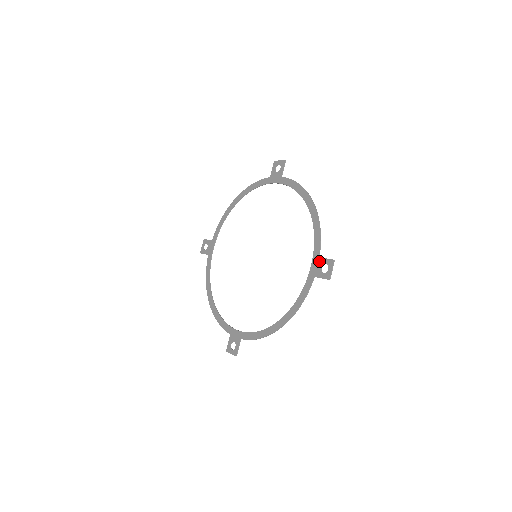
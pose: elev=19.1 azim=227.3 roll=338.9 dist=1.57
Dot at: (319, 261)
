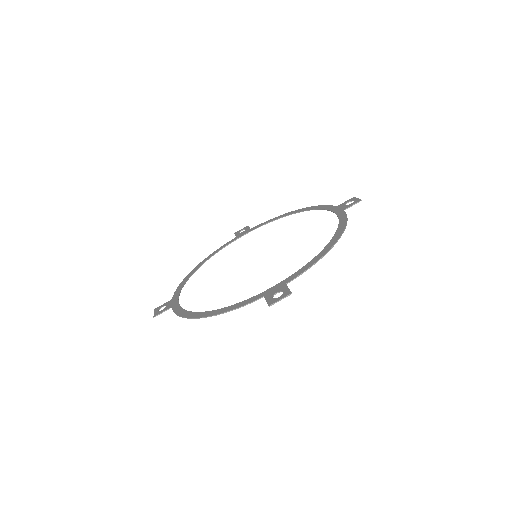
Dot at: (339, 206)
